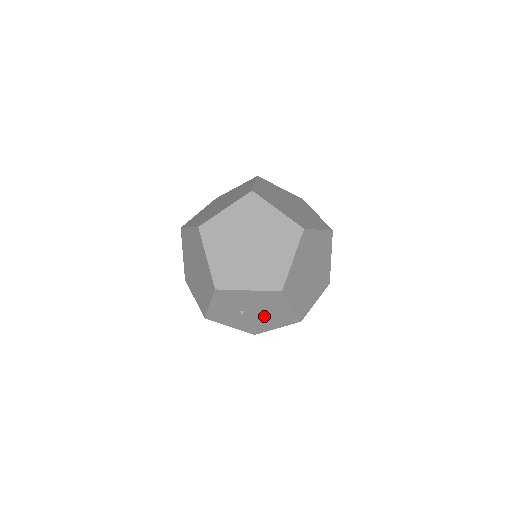
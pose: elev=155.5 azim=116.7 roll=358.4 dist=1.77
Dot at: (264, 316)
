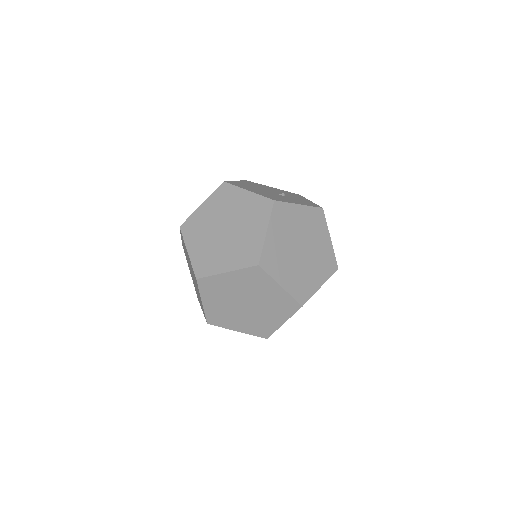
Dot at: occluded
